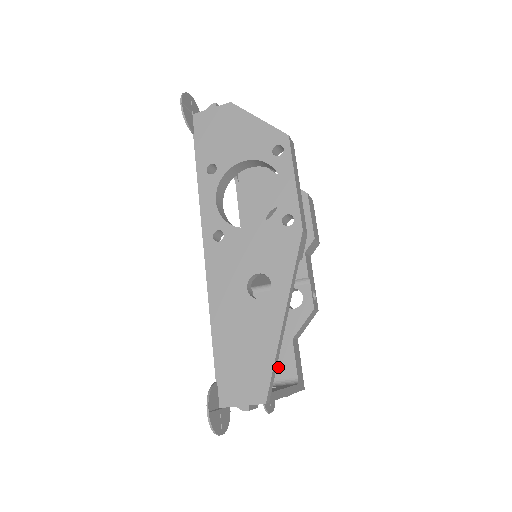
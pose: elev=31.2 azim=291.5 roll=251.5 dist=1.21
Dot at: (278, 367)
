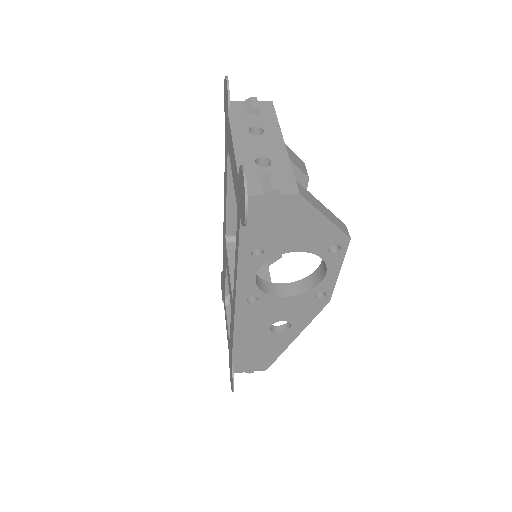
Dot at: occluded
